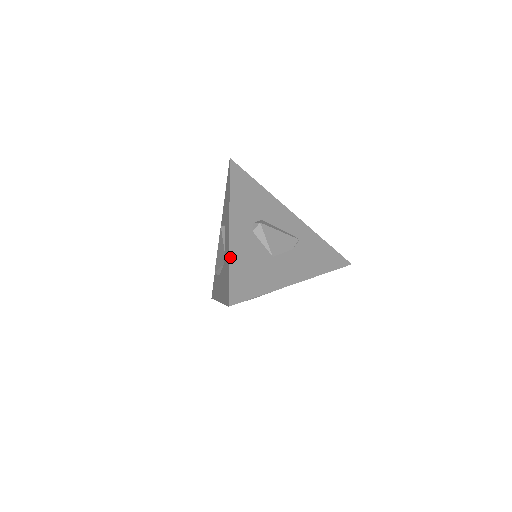
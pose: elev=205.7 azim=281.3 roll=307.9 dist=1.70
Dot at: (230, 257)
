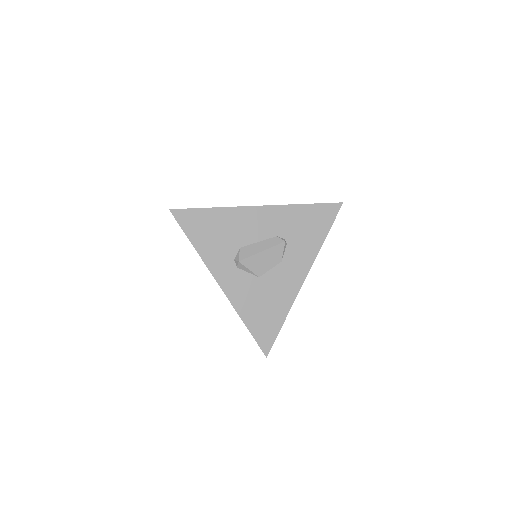
Dot at: occluded
